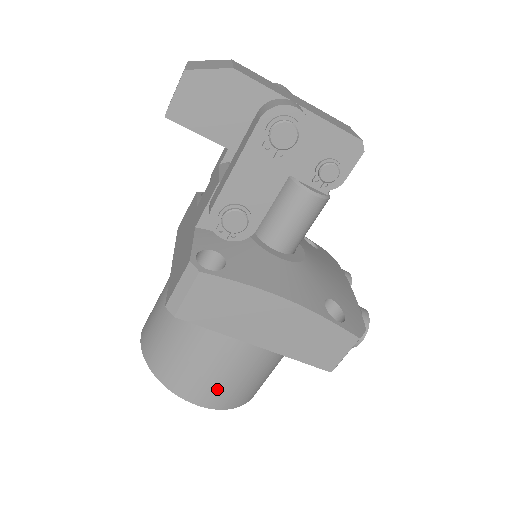
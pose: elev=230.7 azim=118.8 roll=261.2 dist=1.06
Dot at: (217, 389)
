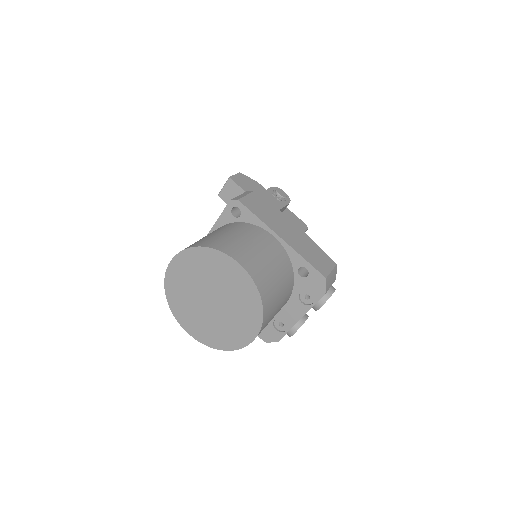
Dot at: (252, 257)
